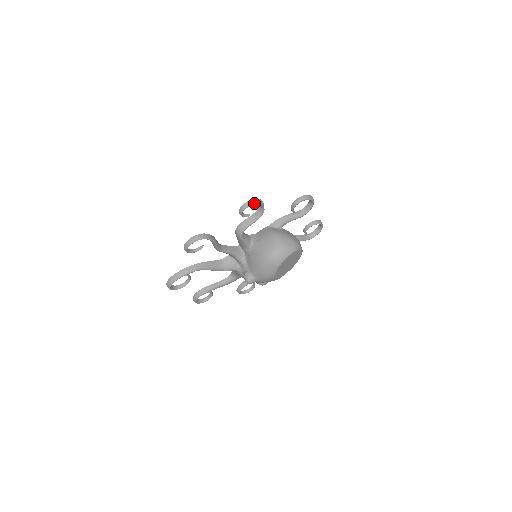
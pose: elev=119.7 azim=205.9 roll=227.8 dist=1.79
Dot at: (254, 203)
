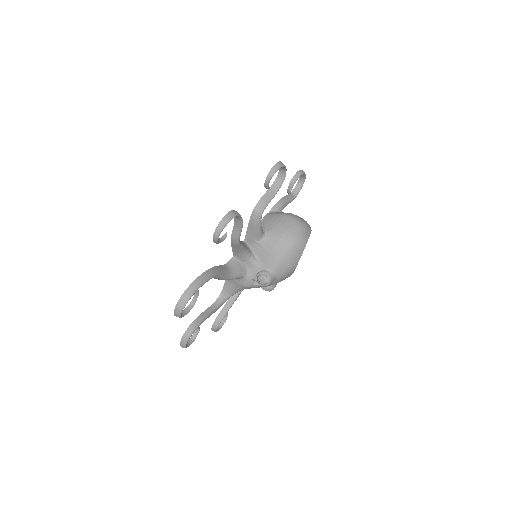
Dot at: (282, 165)
